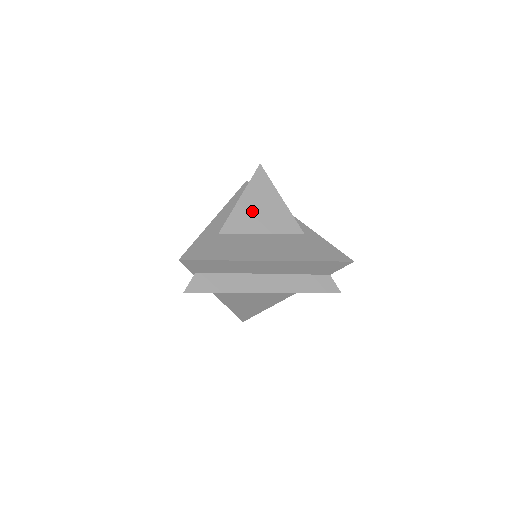
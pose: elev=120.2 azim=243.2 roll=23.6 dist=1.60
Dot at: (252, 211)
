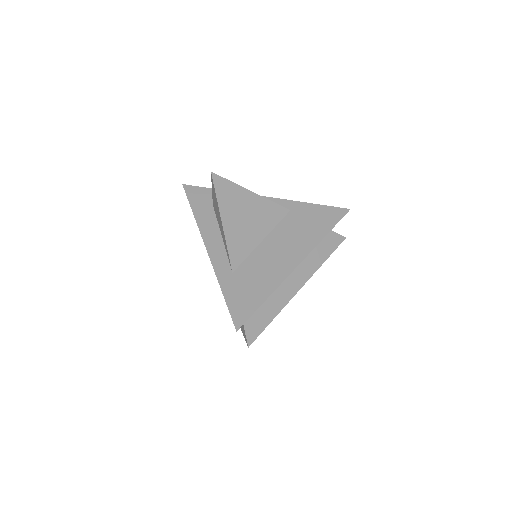
Dot at: (240, 226)
